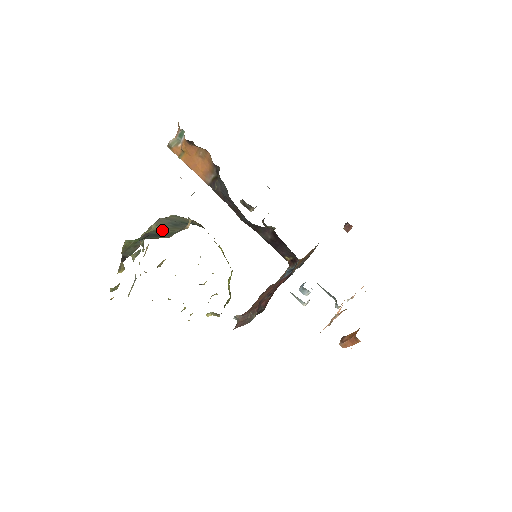
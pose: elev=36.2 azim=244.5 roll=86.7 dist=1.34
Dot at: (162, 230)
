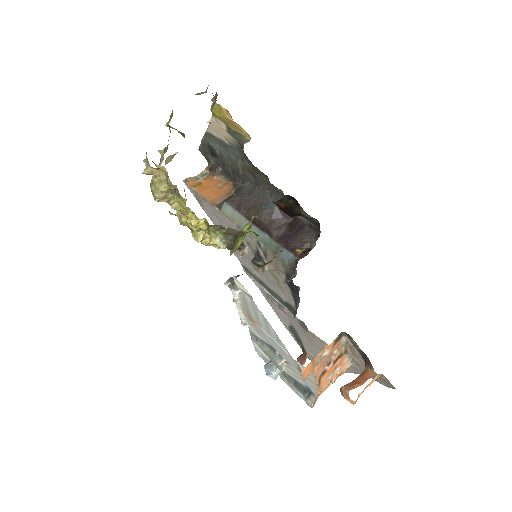
Dot at: occluded
